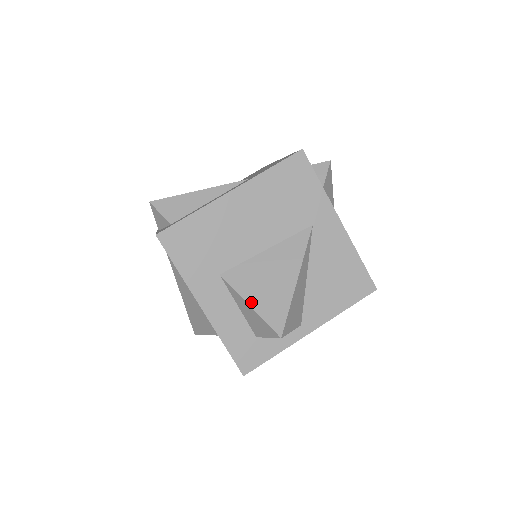
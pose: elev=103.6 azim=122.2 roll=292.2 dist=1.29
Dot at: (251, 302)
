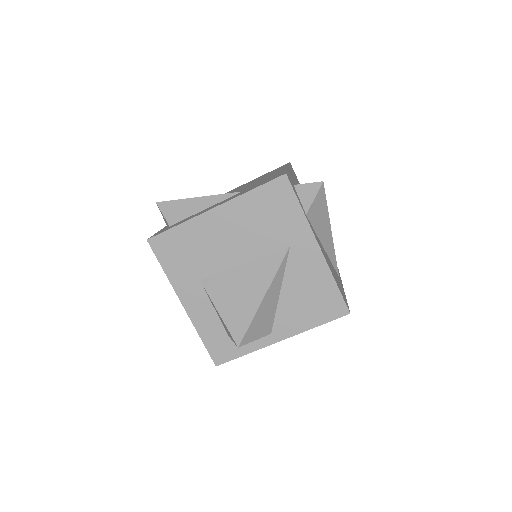
Dot at: (220, 310)
